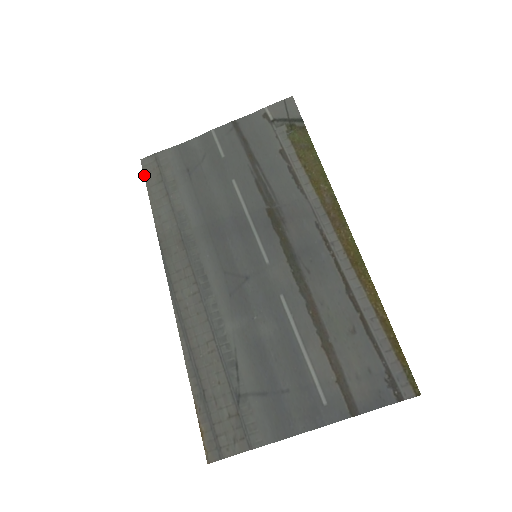
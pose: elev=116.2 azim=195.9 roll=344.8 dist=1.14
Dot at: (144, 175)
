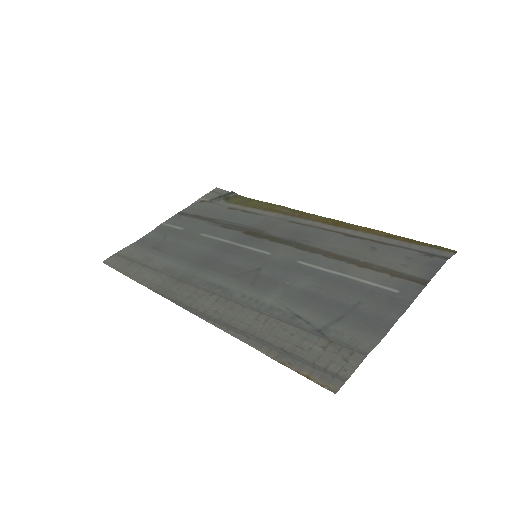
Dot at: (112, 267)
